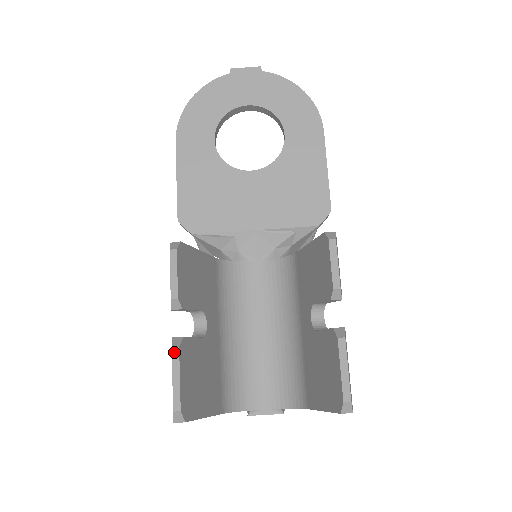
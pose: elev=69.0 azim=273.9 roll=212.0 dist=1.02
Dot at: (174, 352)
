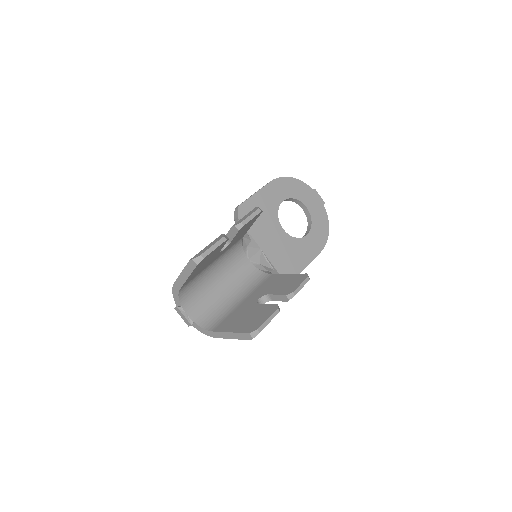
Dot at: (223, 238)
